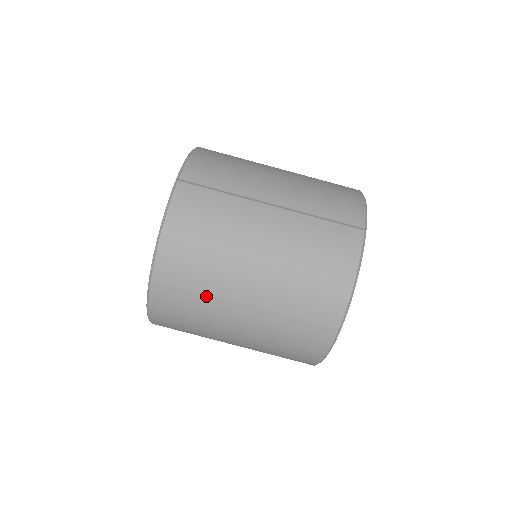
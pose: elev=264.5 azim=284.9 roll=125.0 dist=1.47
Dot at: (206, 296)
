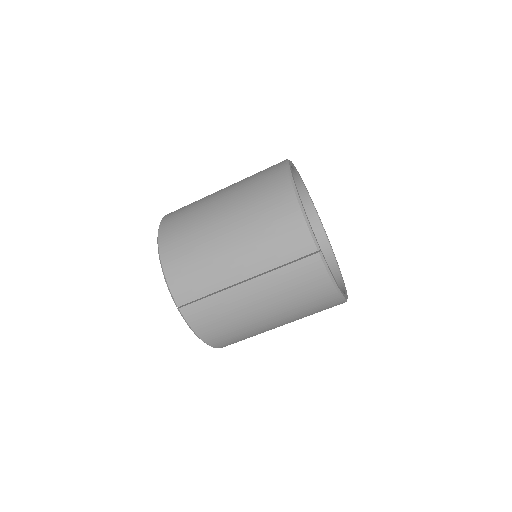
Dot at: (253, 335)
